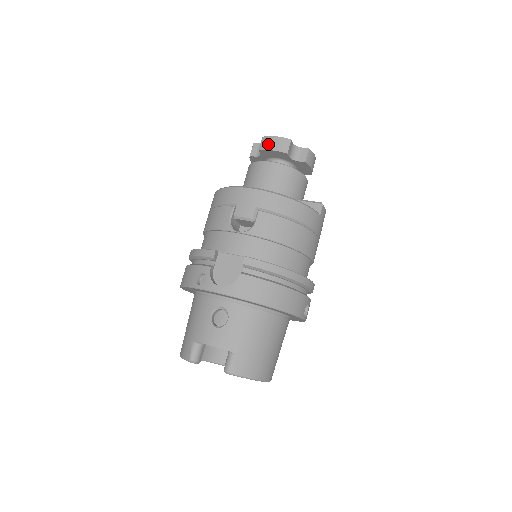
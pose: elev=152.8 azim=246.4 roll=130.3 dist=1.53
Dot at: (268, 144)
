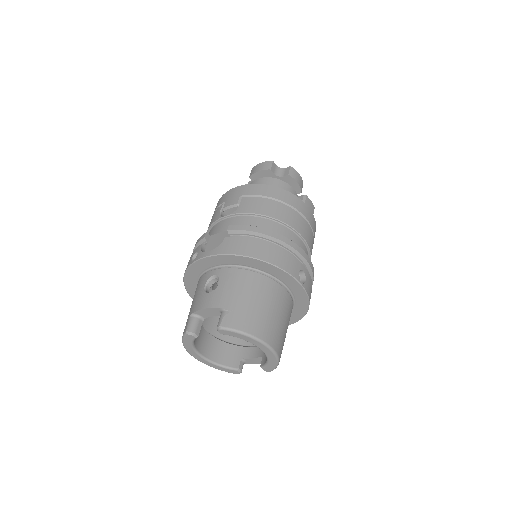
Dot at: (255, 169)
